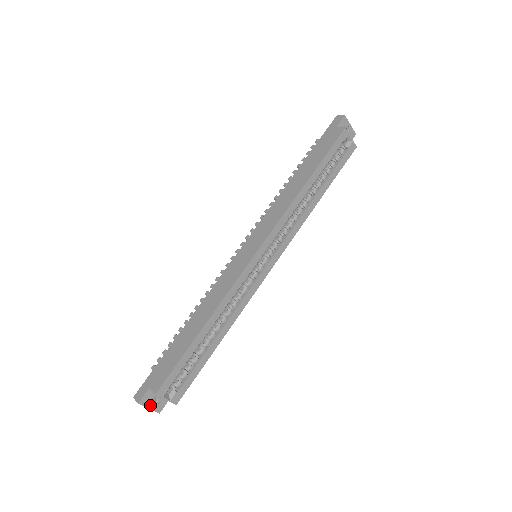
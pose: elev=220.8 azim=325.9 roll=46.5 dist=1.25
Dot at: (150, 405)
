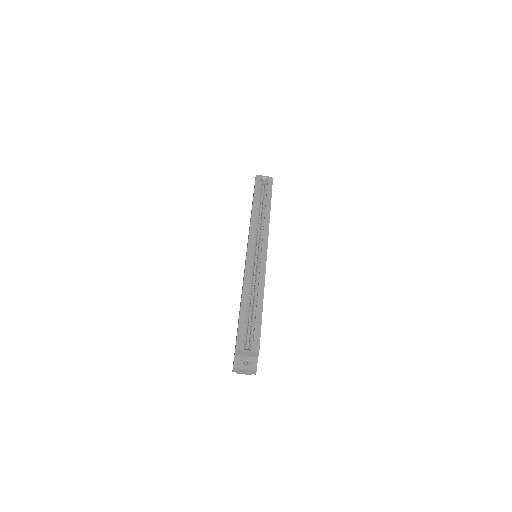
Dot at: (244, 367)
